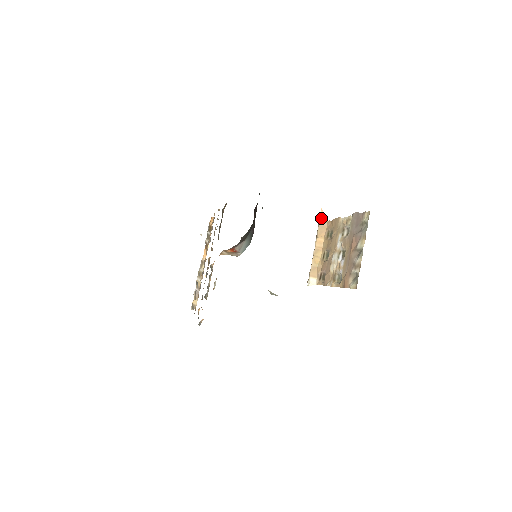
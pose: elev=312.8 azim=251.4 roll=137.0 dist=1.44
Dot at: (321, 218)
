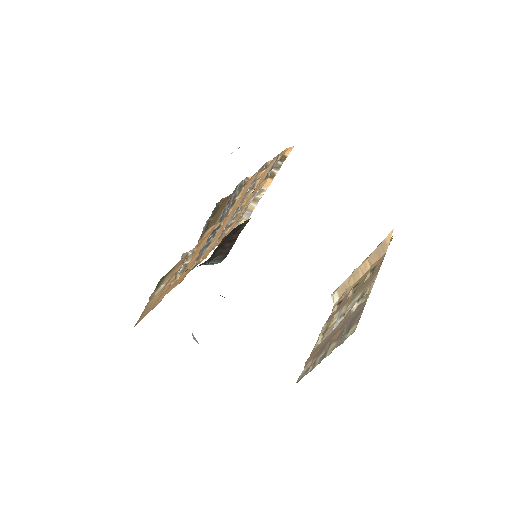
Dot at: (385, 241)
